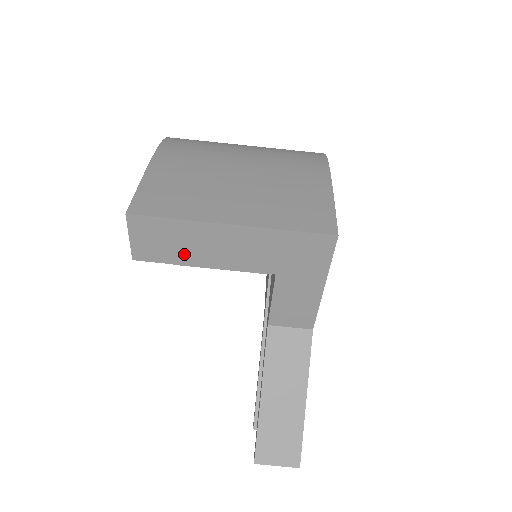
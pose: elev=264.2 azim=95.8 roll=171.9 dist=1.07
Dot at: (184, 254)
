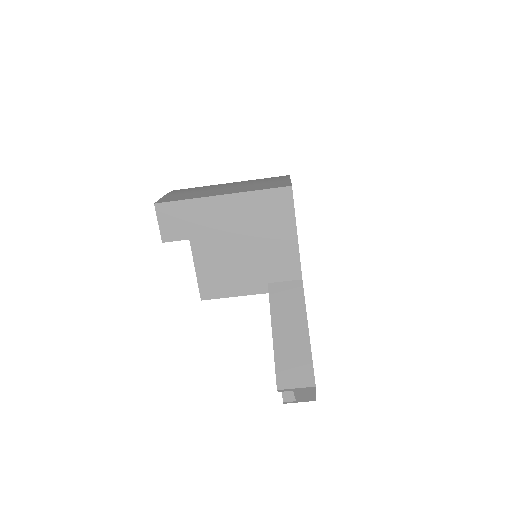
Dot at: (196, 228)
